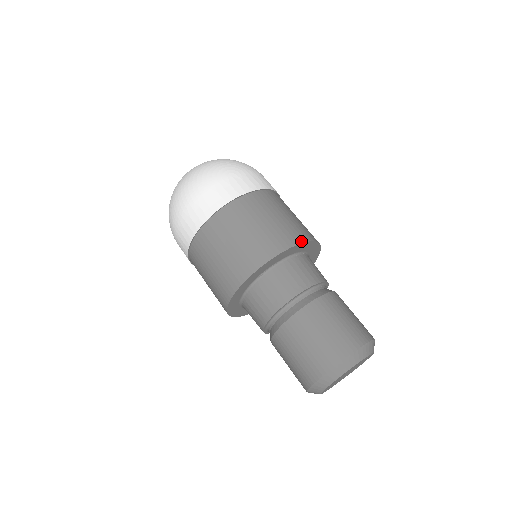
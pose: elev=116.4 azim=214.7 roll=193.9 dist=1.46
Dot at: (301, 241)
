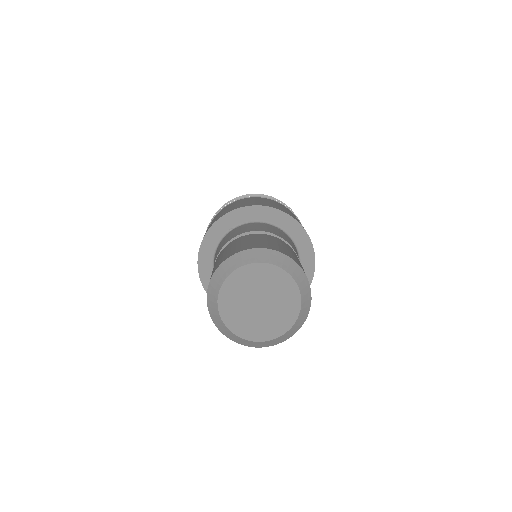
Dot at: (277, 208)
